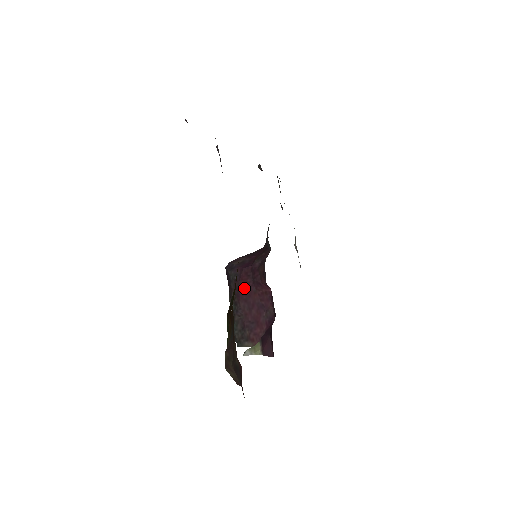
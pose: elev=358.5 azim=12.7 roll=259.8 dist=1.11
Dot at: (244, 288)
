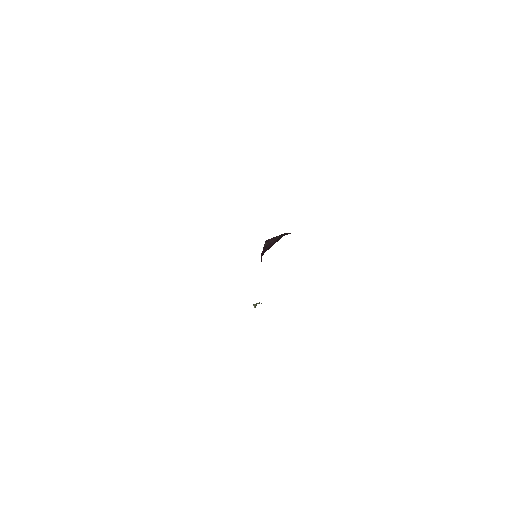
Dot at: occluded
